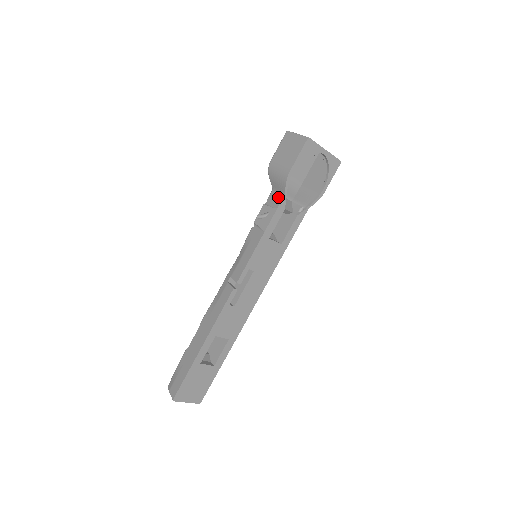
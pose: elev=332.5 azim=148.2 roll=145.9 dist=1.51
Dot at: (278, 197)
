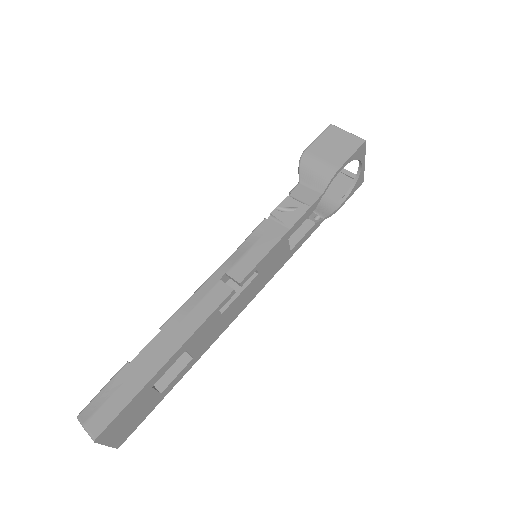
Dot at: (312, 193)
